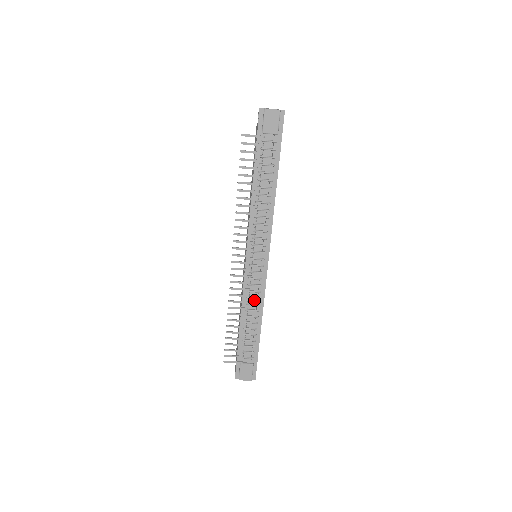
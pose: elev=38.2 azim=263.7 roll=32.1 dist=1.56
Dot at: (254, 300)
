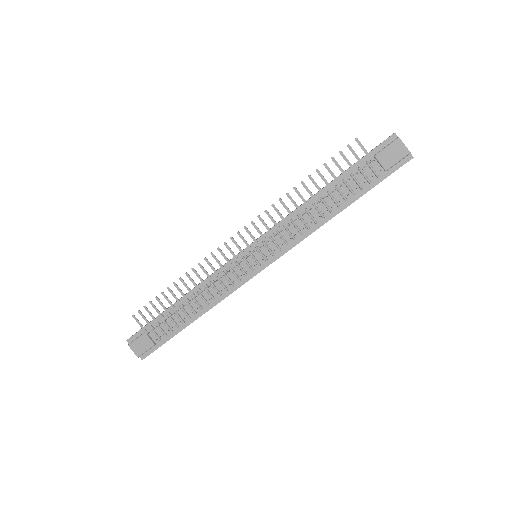
Dot at: (214, 291)
